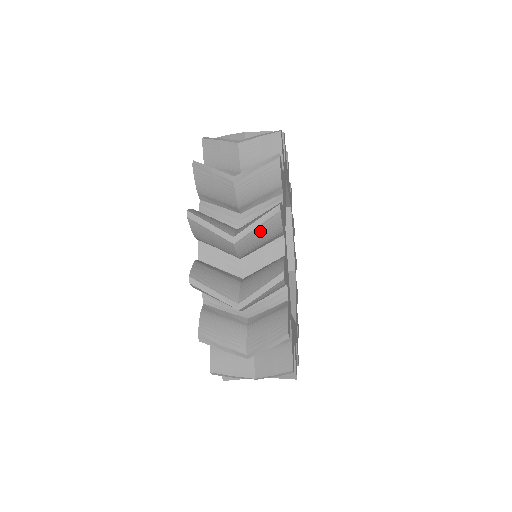
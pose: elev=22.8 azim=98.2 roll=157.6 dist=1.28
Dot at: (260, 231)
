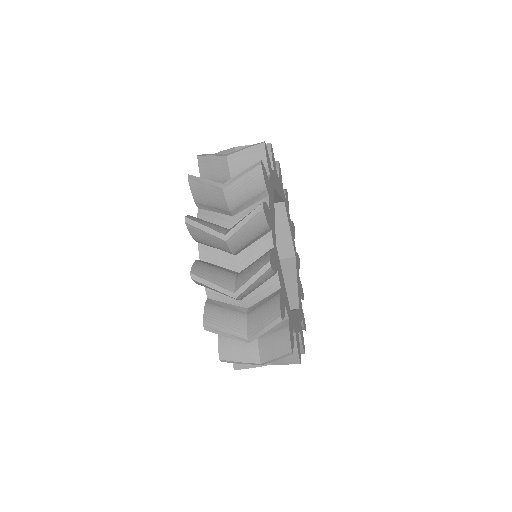
Dot at: (248, 154)
